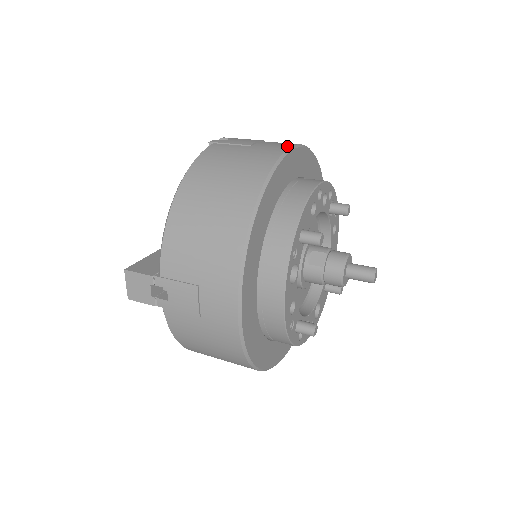
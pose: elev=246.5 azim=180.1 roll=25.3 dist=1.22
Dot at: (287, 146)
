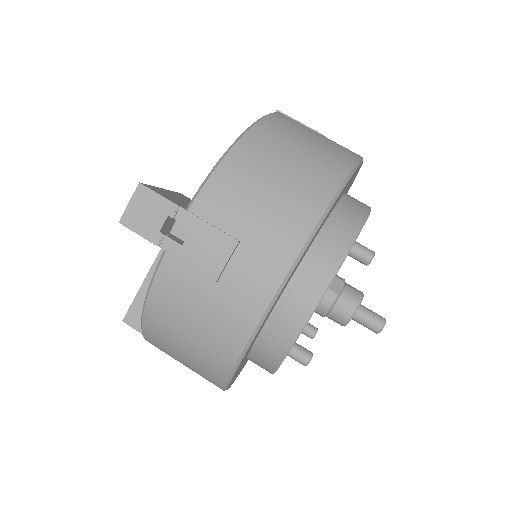
Dot at: occluded
